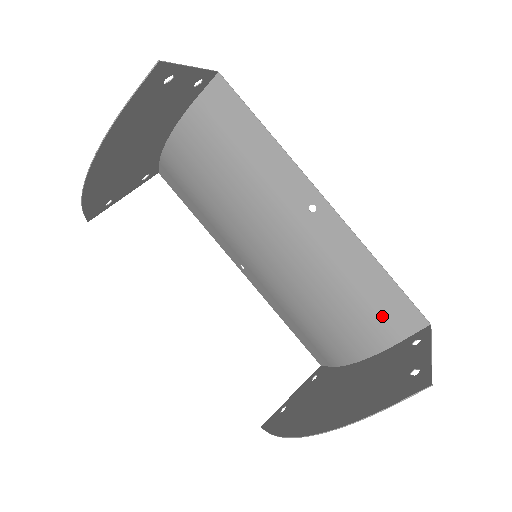
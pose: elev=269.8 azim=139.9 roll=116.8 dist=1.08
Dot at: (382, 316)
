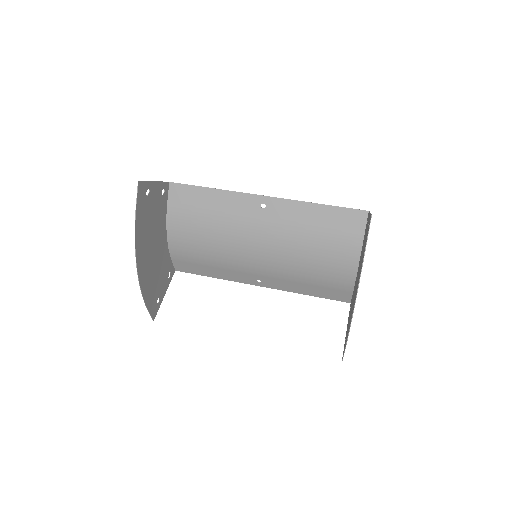
Dot at: (343, 229)
